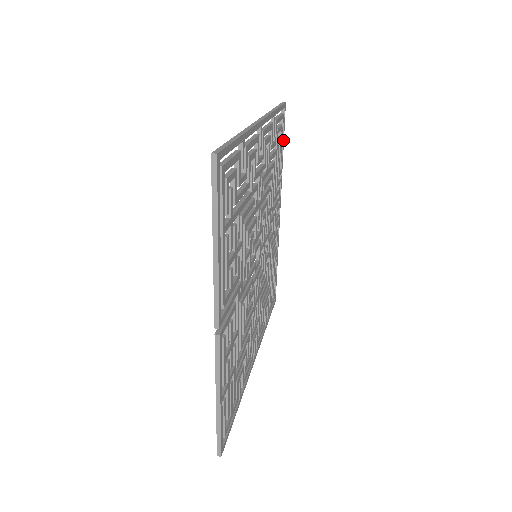
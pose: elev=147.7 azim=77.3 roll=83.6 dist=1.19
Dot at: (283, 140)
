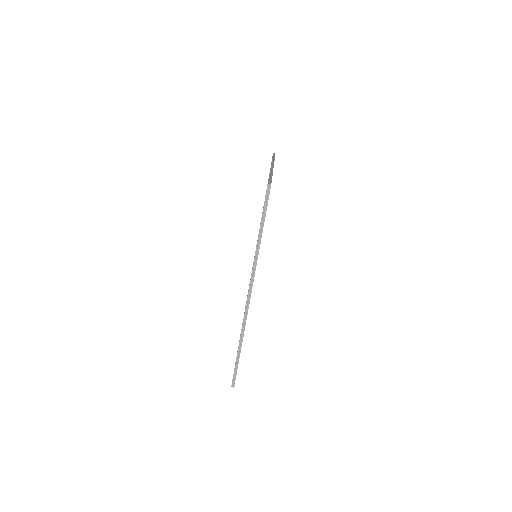
Dot at: occluded
